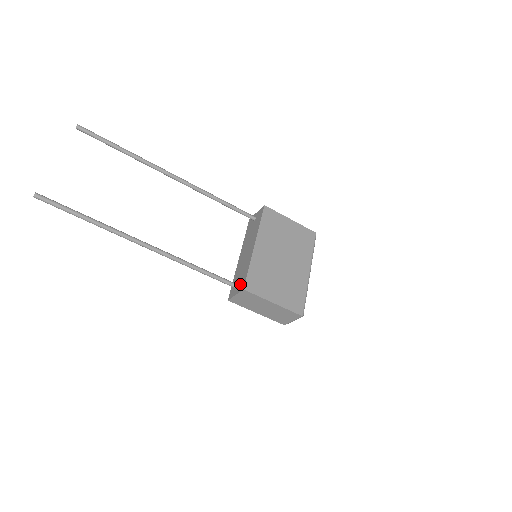
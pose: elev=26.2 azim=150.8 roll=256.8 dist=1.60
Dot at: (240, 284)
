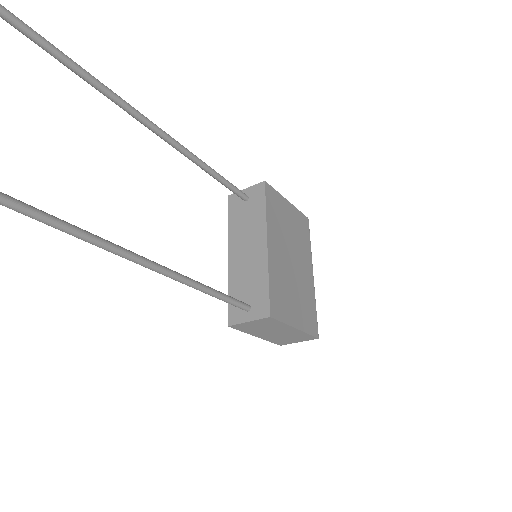
Dot at: (255, 305)
